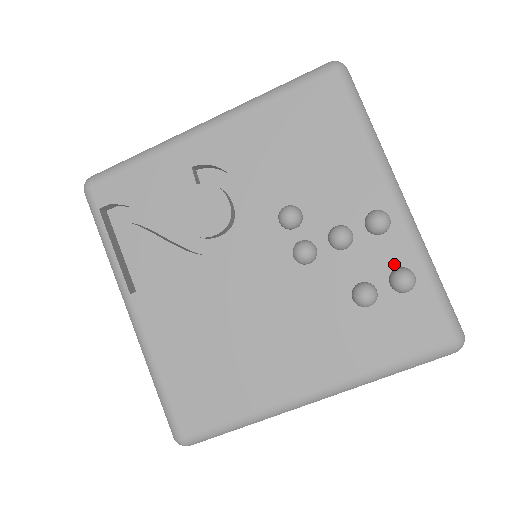
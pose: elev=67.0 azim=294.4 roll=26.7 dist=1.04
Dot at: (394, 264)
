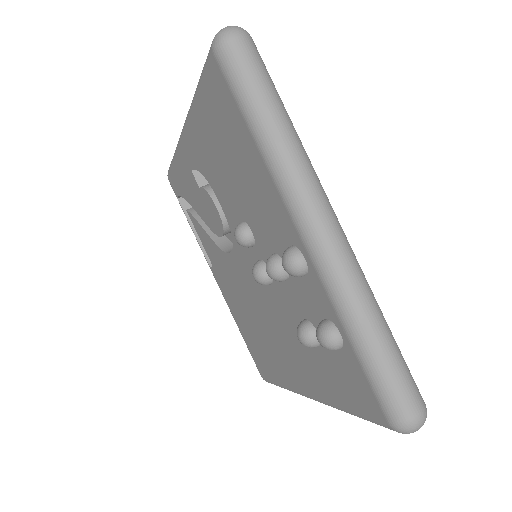
Dot at: (322, 313)
